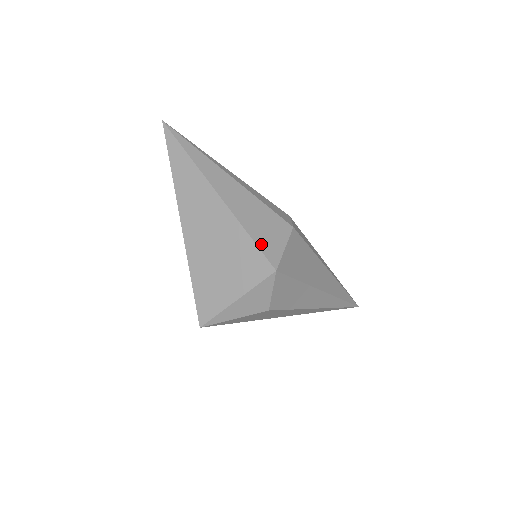
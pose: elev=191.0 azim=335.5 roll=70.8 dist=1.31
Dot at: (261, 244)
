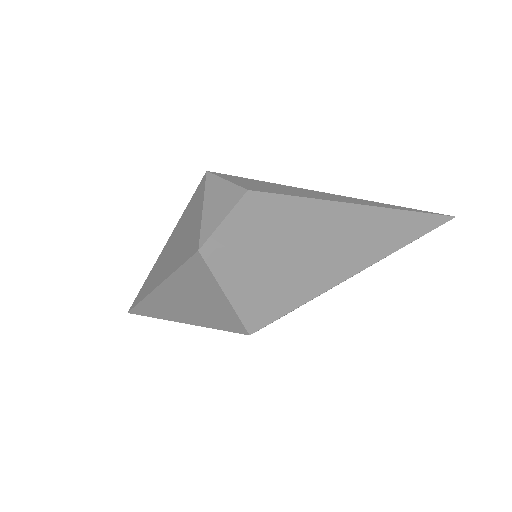
Dot at: occluded
